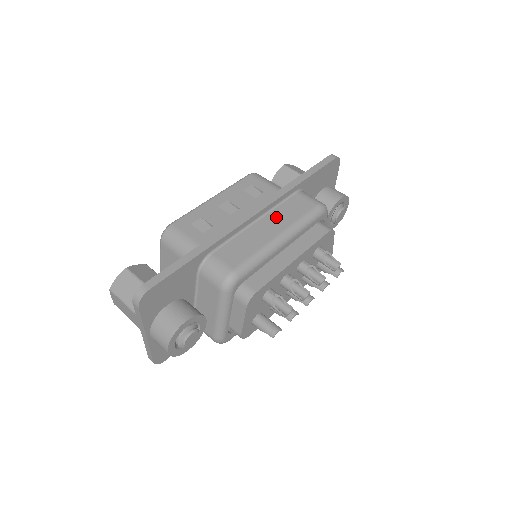
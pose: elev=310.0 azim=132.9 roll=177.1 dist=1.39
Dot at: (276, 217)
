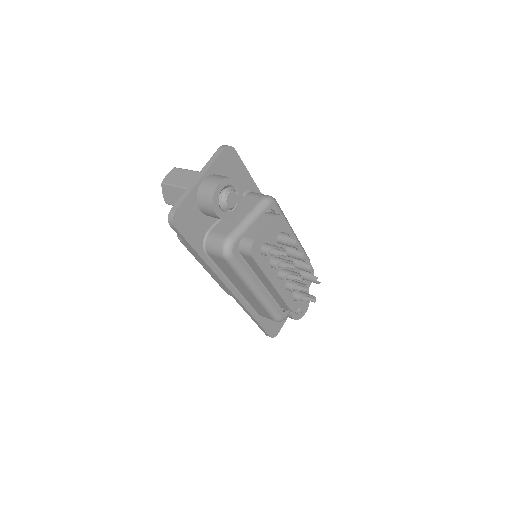
Dot at: occluded
